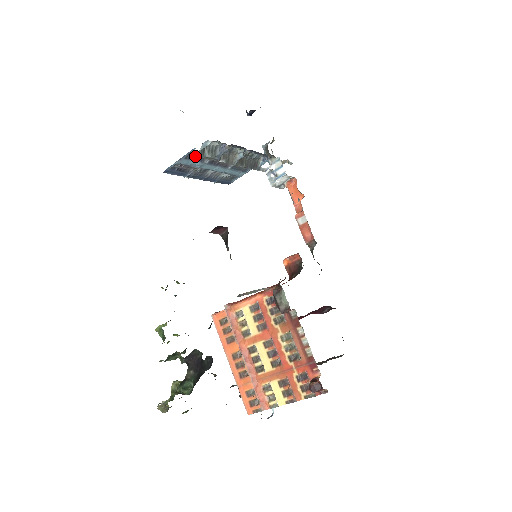
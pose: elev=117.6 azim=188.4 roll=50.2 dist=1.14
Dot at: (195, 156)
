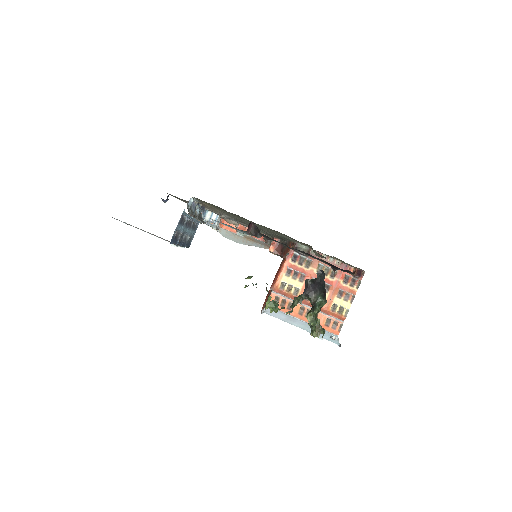
Dot at: (182, 220)
